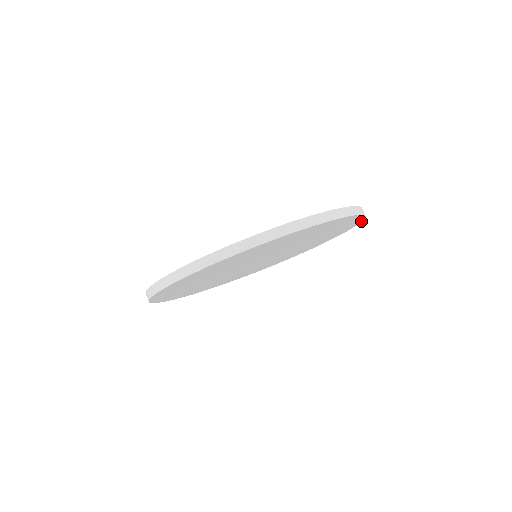
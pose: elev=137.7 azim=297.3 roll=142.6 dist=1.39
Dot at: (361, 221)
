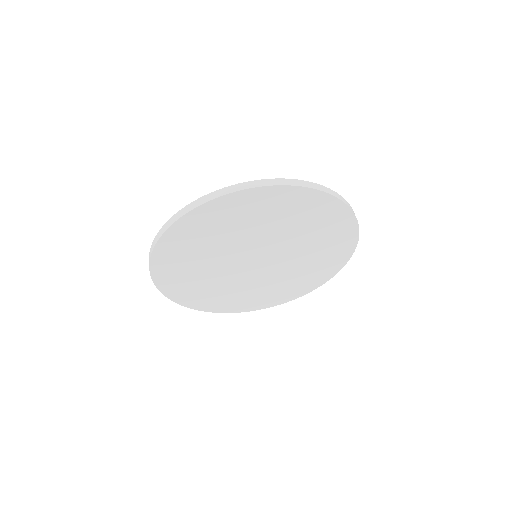
Dot at: (353, 251)
